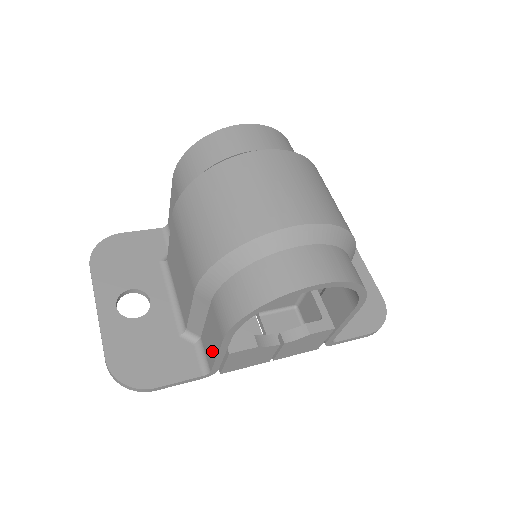
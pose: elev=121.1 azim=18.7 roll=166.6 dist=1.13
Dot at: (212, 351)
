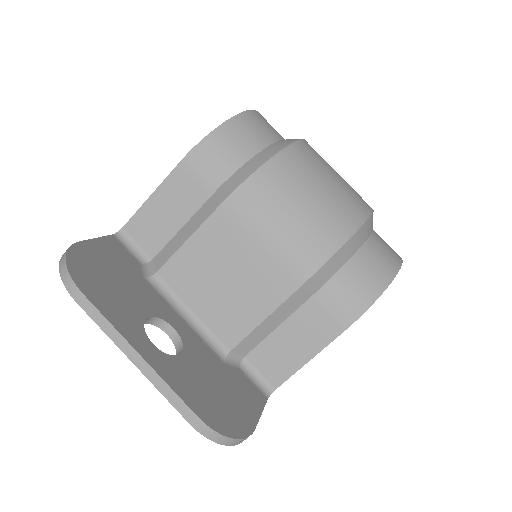
Dot at: (293, 360)
